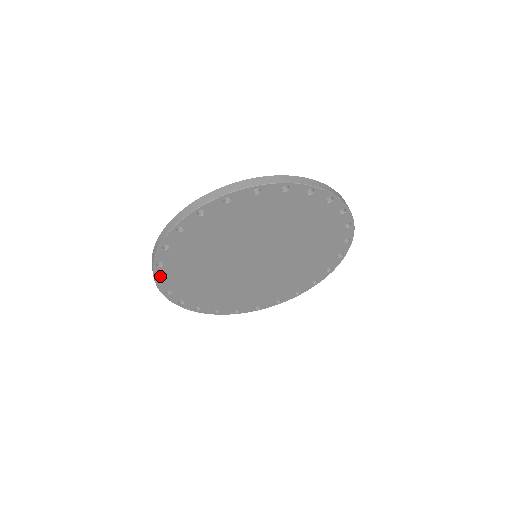
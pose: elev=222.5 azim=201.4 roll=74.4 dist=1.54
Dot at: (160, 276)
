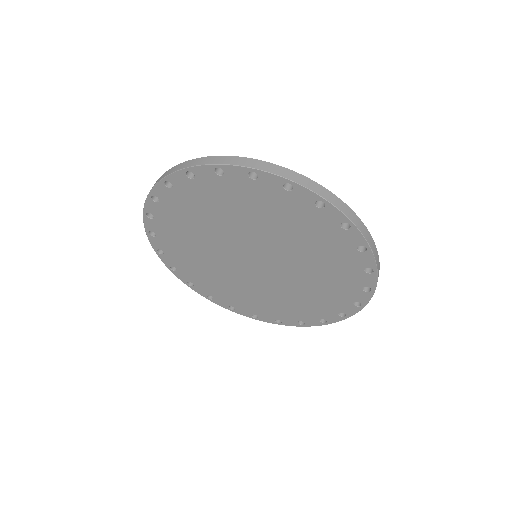
Dot at: (173, 181)
